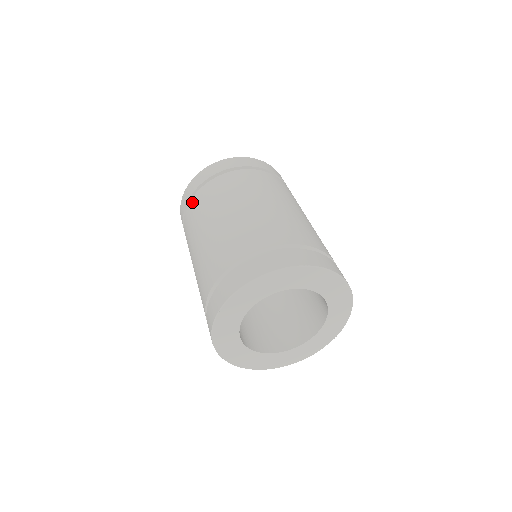
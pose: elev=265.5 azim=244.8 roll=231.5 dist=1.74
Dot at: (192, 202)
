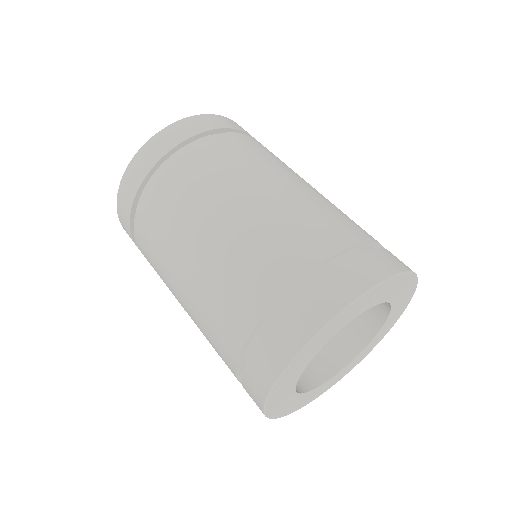
Dot at: occluded
